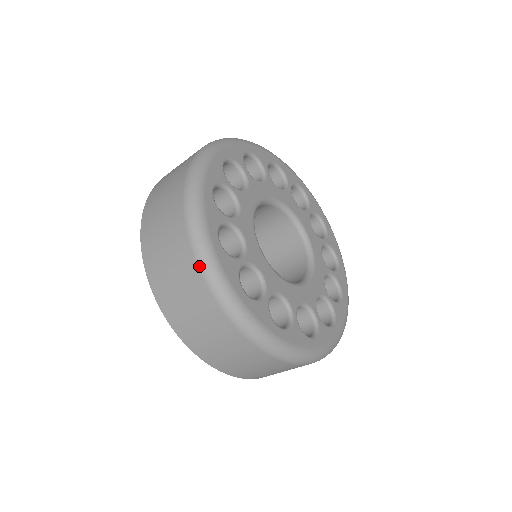
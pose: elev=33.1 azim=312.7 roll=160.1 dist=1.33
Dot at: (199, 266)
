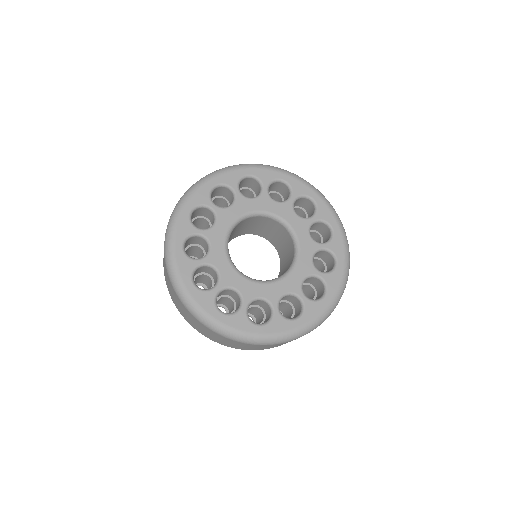
Dot at: (185, 307)
